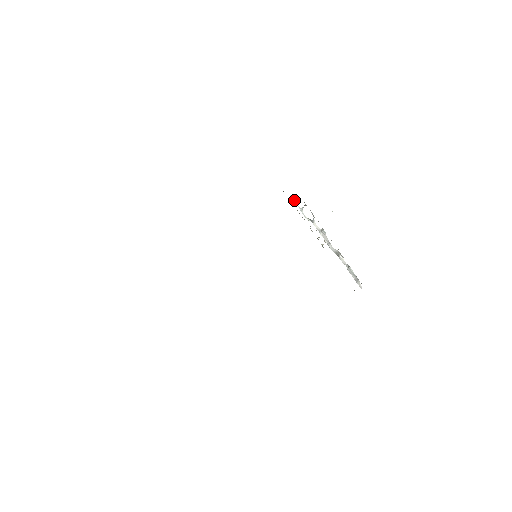
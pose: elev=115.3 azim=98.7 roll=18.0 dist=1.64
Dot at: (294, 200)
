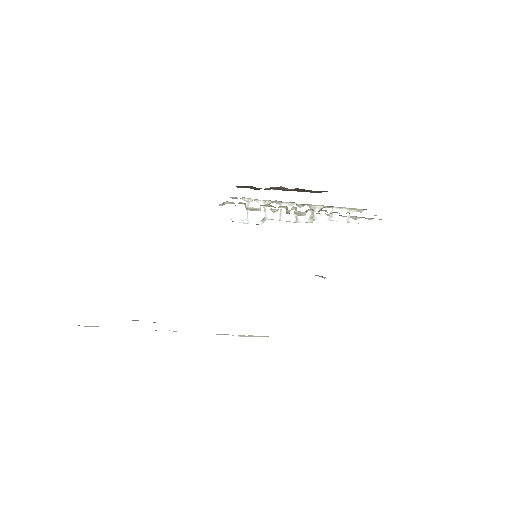
Dot at: (234, 221)
